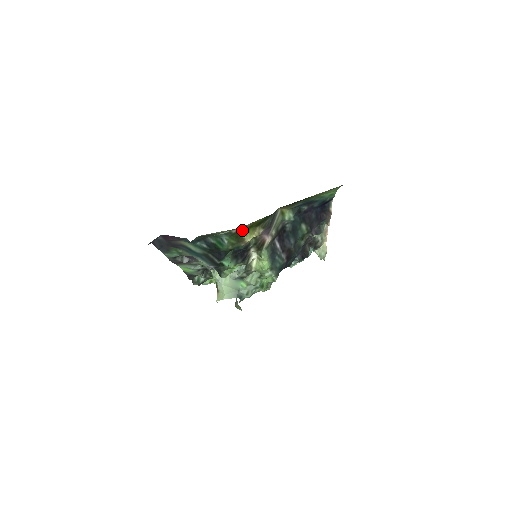
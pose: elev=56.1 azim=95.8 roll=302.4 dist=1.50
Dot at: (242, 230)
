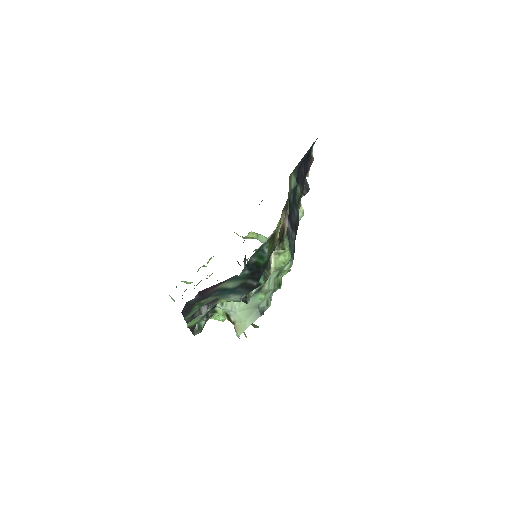
Dot at: (277, 224)
